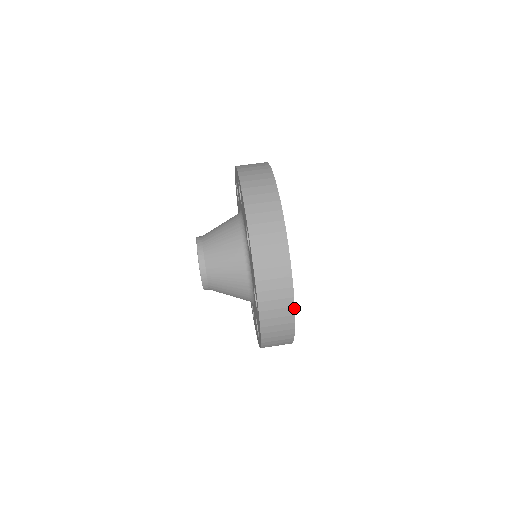
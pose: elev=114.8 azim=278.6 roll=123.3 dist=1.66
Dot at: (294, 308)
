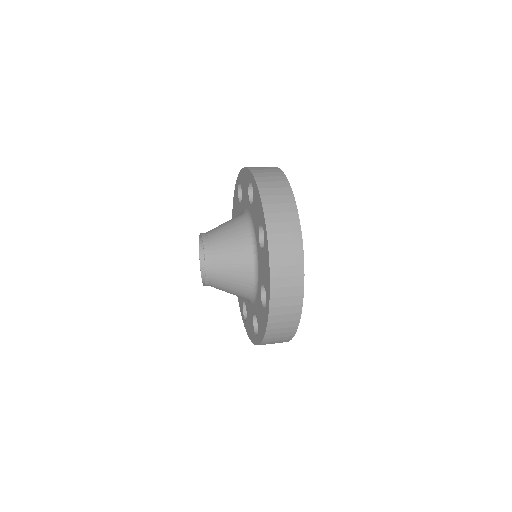
Dot at: (302, 306)
